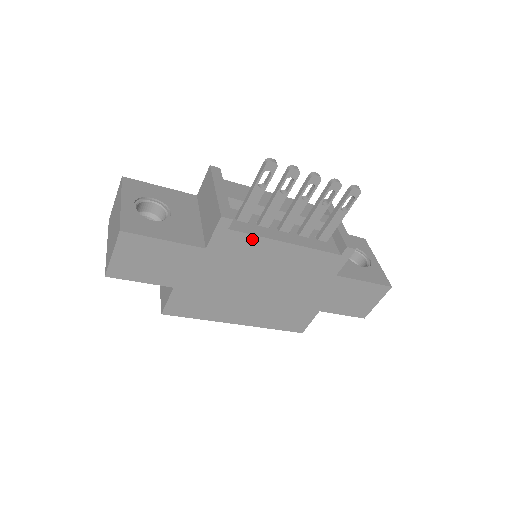
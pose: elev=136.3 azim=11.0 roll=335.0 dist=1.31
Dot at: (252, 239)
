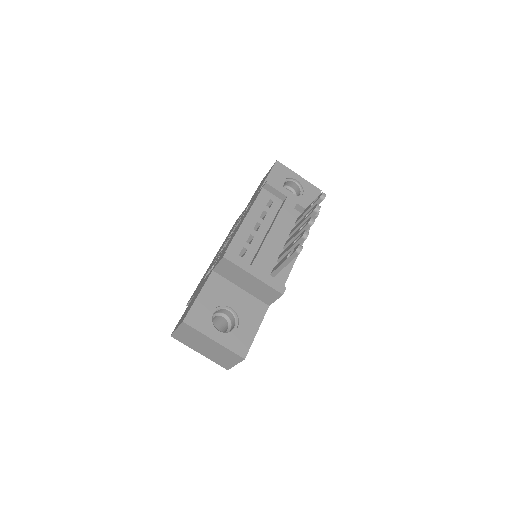
Dot at: (287, 276)
